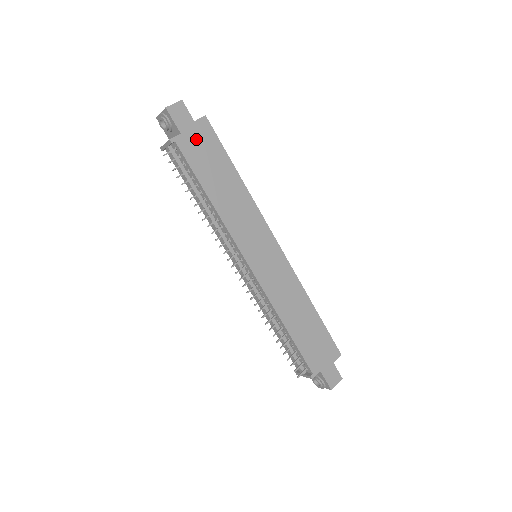
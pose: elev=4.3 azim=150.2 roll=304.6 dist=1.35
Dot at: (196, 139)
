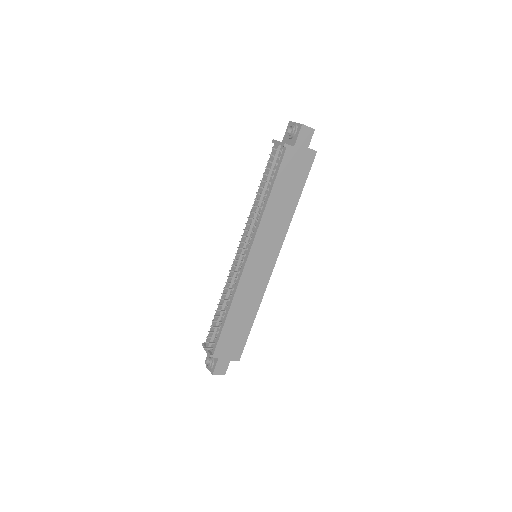
Dot at: (298, 158)
